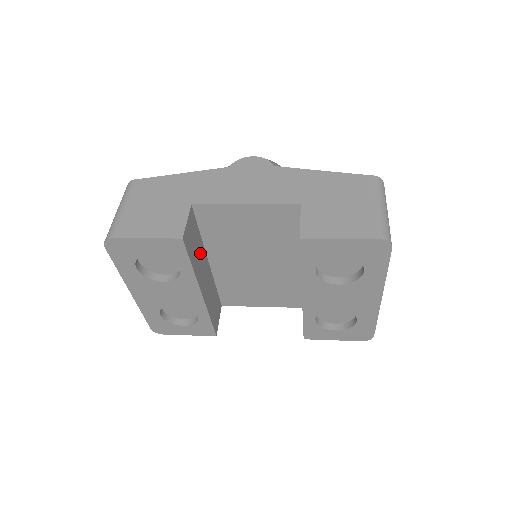
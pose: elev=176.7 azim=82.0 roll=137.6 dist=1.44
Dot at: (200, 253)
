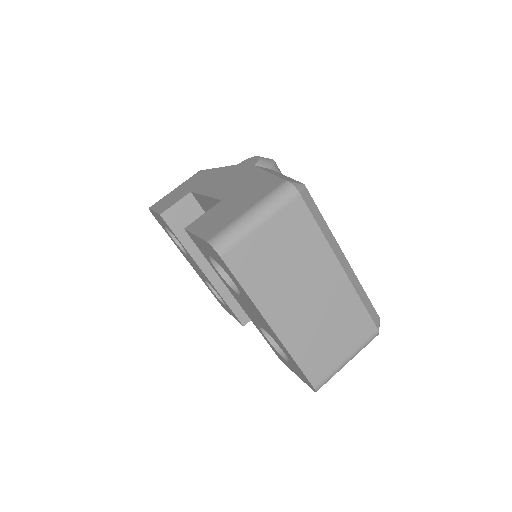
Dot at: occluded
